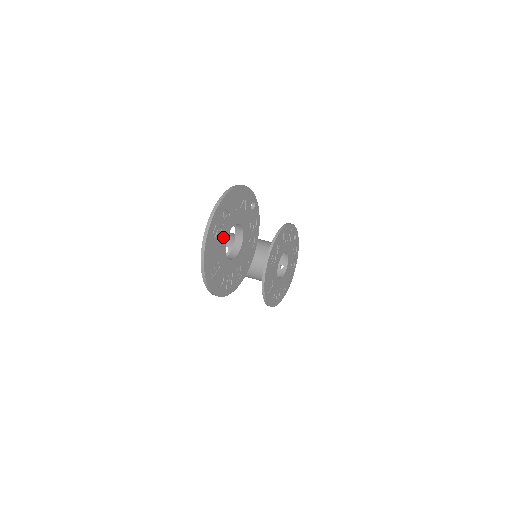
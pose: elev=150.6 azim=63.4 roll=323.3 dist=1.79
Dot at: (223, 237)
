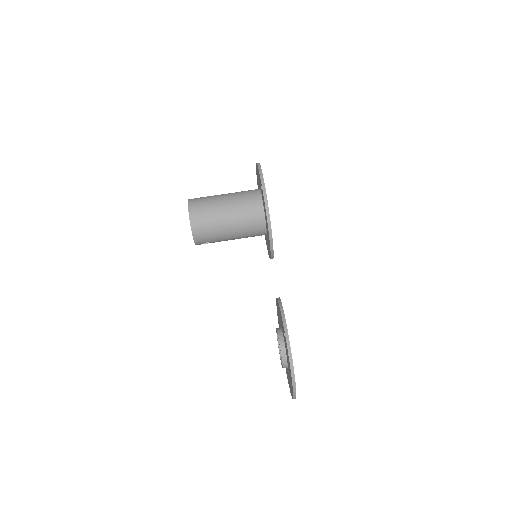
Dot at: occluded
